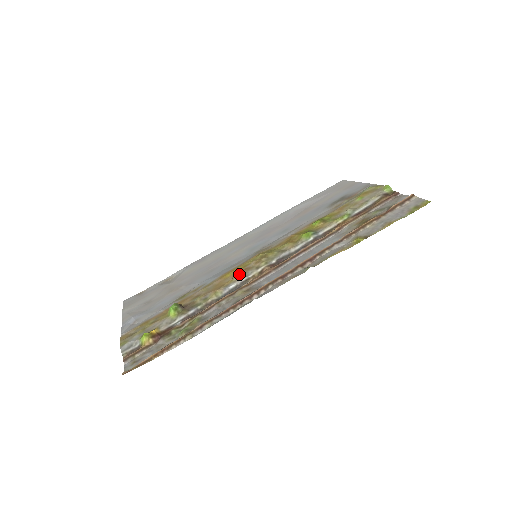
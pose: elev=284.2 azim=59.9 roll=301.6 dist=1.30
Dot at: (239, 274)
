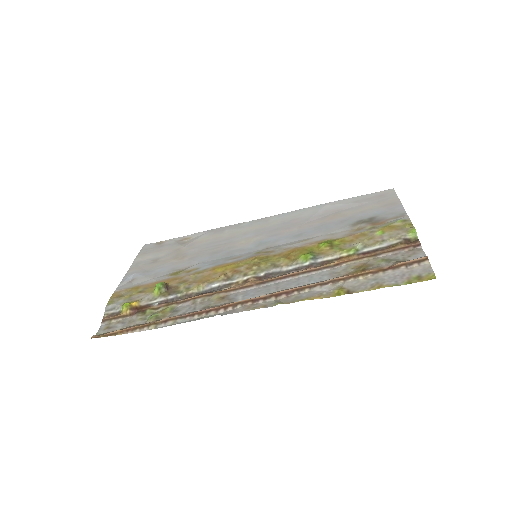
Dot at: (227, 274)
